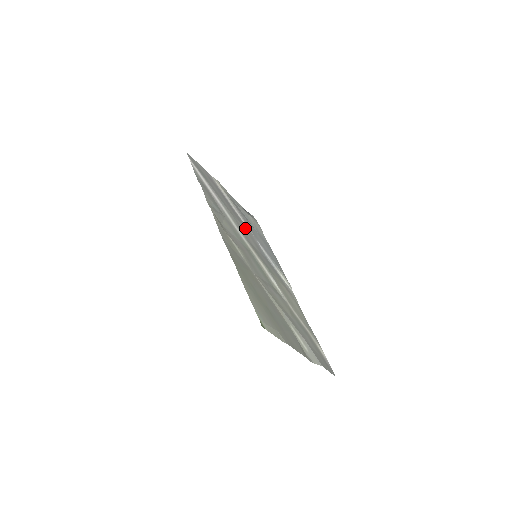
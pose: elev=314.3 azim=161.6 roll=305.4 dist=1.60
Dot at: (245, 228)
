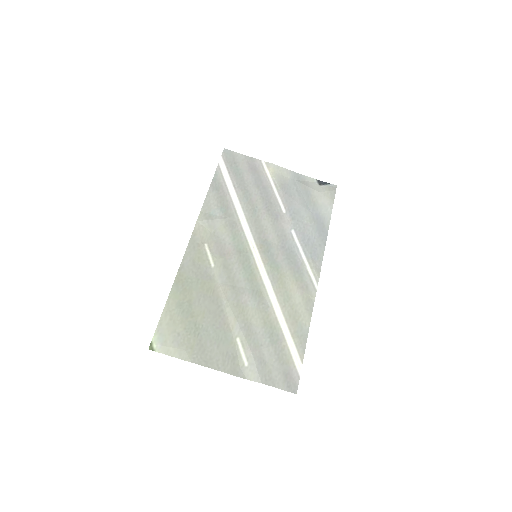
Dot at: (273, 219)
